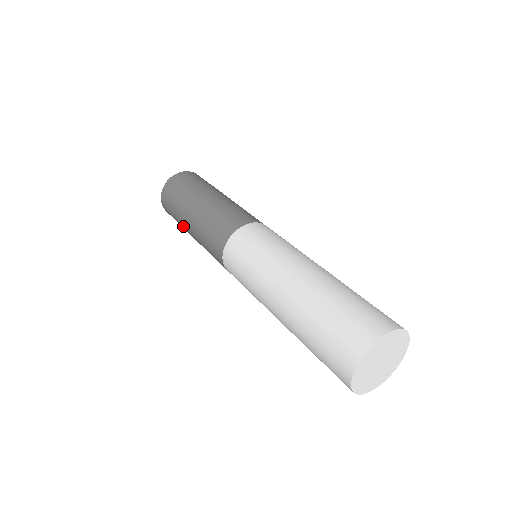
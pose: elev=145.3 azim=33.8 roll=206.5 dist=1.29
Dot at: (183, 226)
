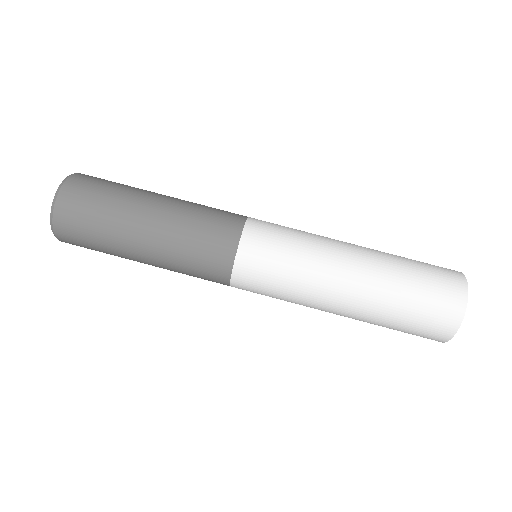
Dot at: occluded
